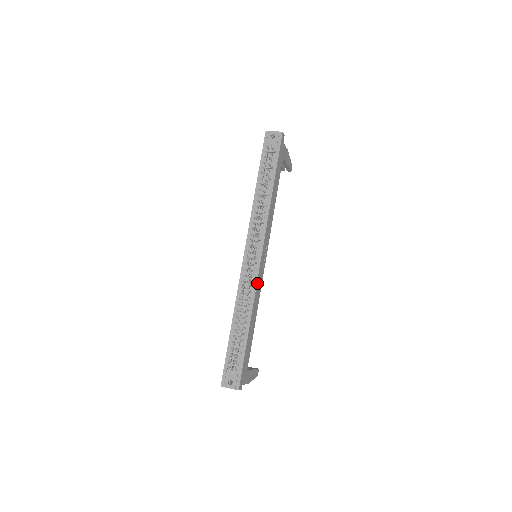
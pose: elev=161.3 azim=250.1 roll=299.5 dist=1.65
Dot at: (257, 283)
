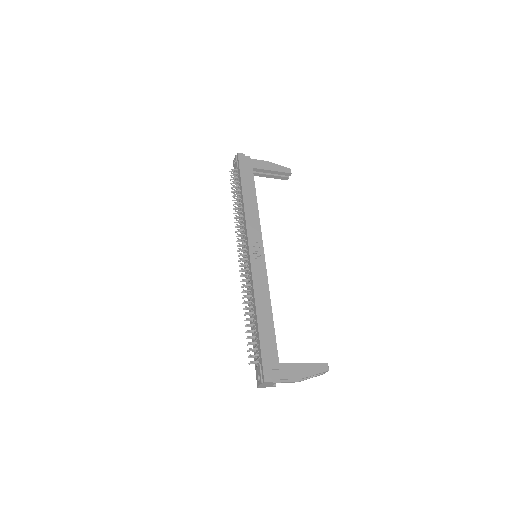
Dot at: (253, 276)
